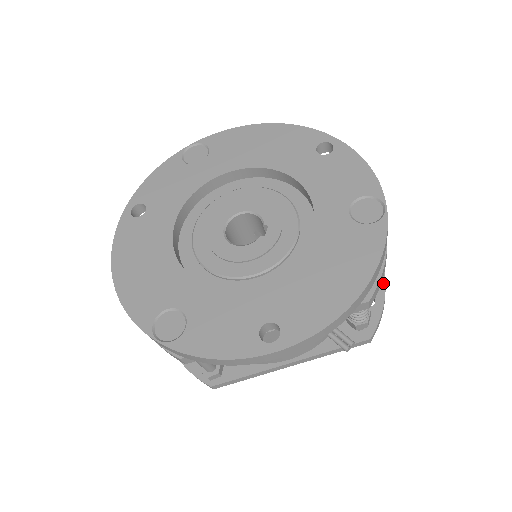
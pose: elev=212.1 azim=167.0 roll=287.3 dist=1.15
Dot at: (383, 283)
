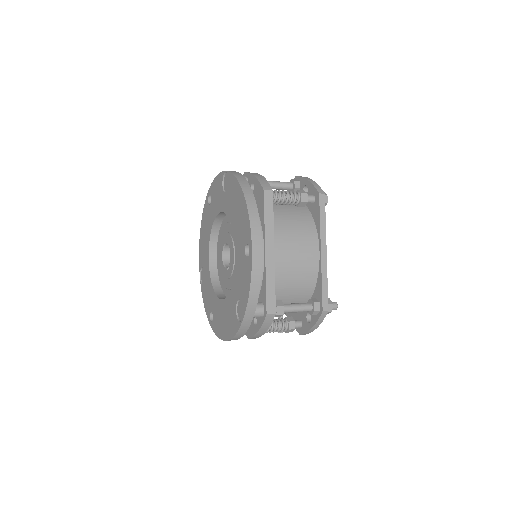
Dot at: (317, 318)
